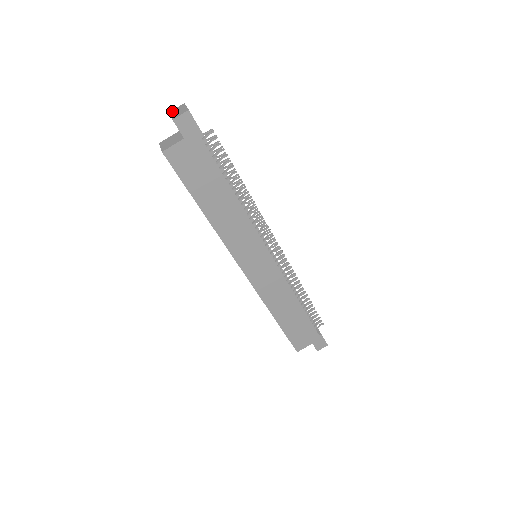
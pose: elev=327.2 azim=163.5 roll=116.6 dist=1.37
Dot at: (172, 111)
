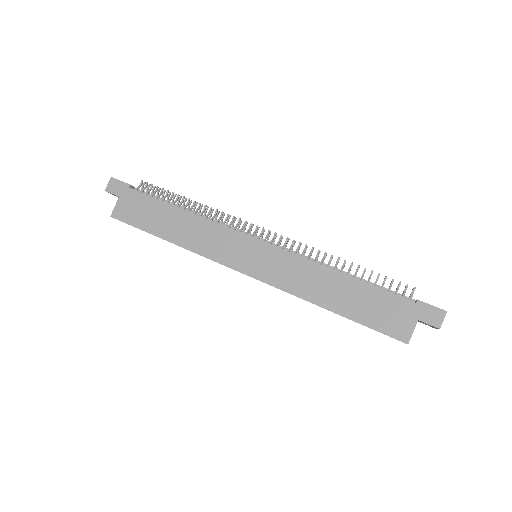
Dot at: occluded
